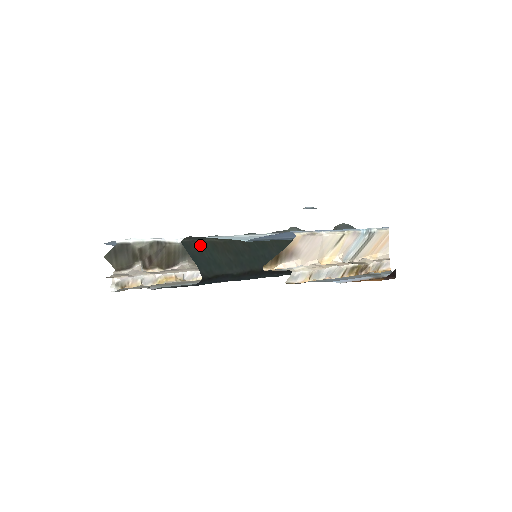
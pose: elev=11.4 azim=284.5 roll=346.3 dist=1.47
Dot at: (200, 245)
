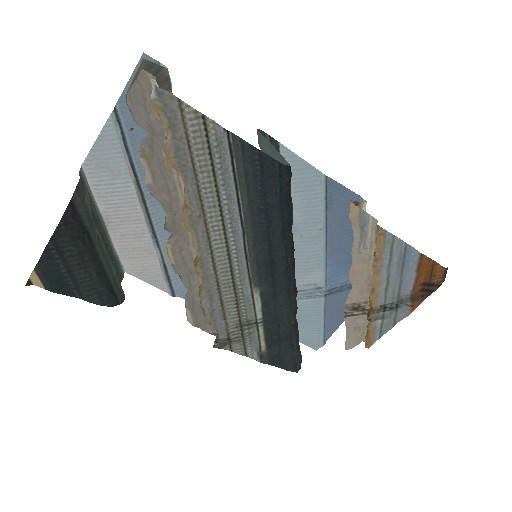
Dot at: occluded
